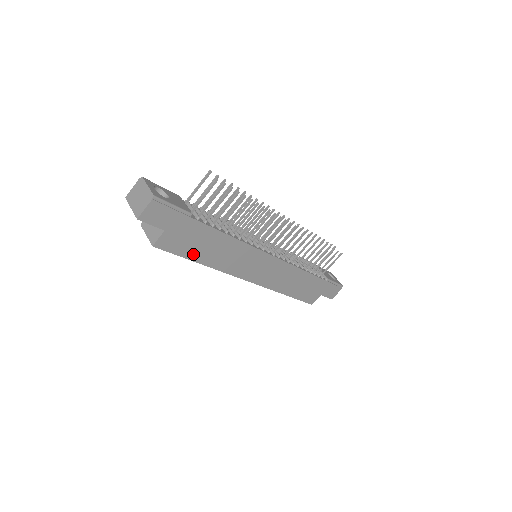
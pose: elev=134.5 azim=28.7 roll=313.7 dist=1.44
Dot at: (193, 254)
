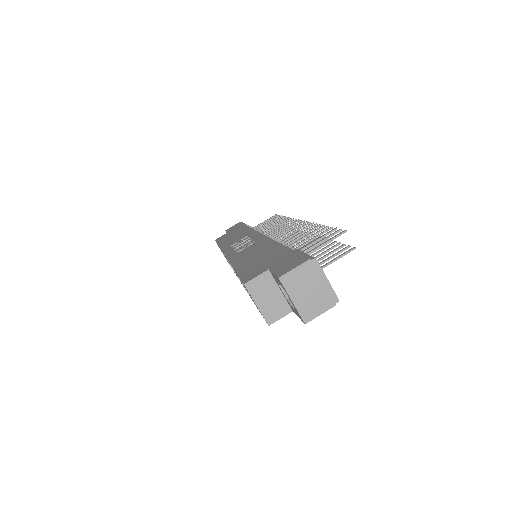
Dot at: occluded
